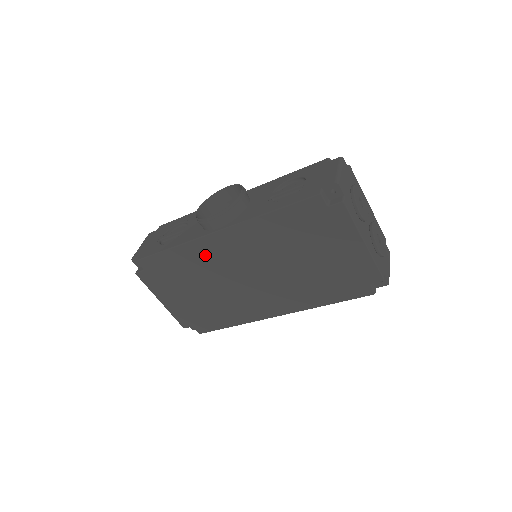
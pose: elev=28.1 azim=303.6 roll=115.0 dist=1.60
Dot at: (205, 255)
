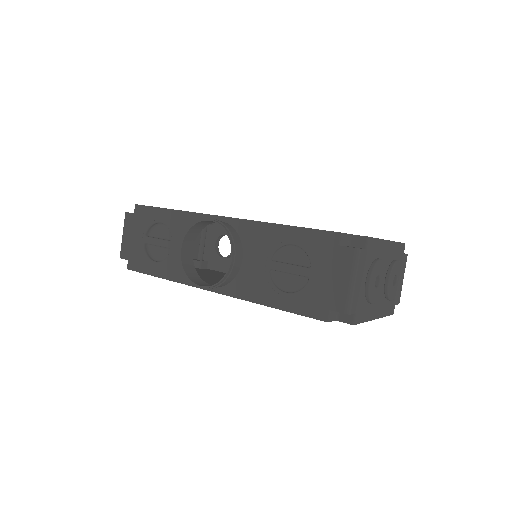
Dot at: occluded
